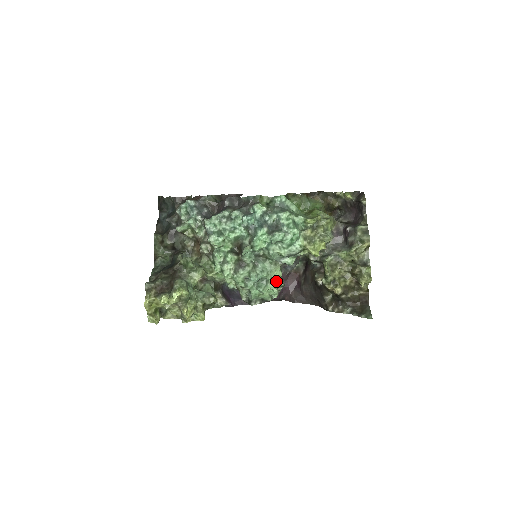
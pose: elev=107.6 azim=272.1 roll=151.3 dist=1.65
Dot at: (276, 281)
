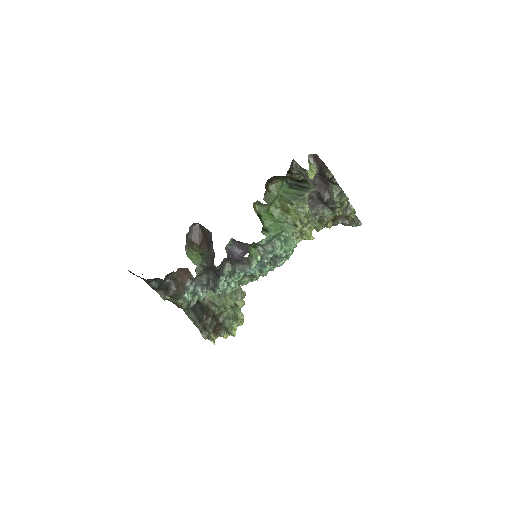
Dot at: occluded
